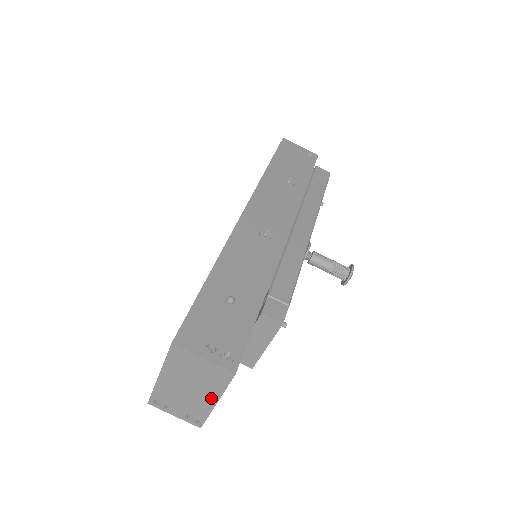
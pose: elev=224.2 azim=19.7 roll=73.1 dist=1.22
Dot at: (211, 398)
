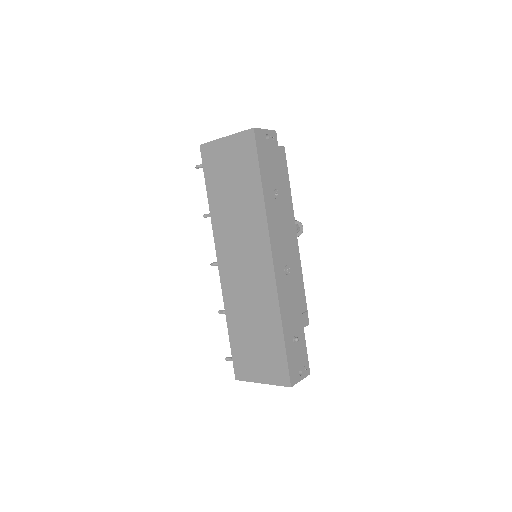
Dot at: occluded
